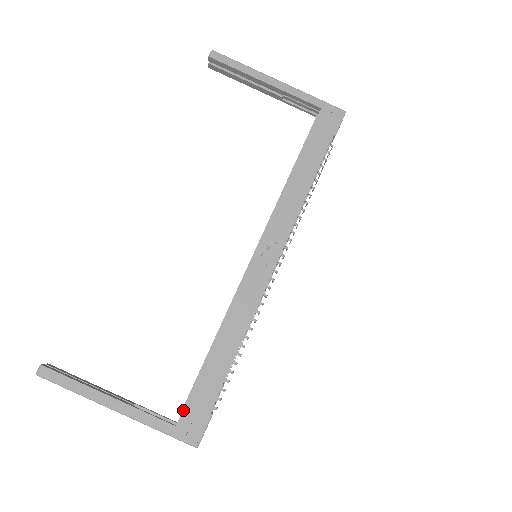
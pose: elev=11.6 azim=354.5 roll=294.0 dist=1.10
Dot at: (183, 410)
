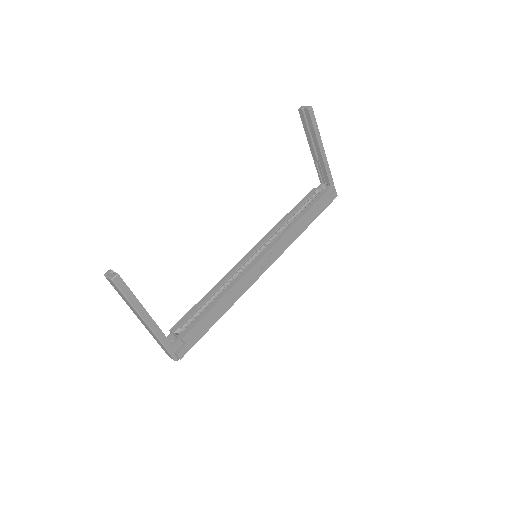
Dot at: (184, 338)
